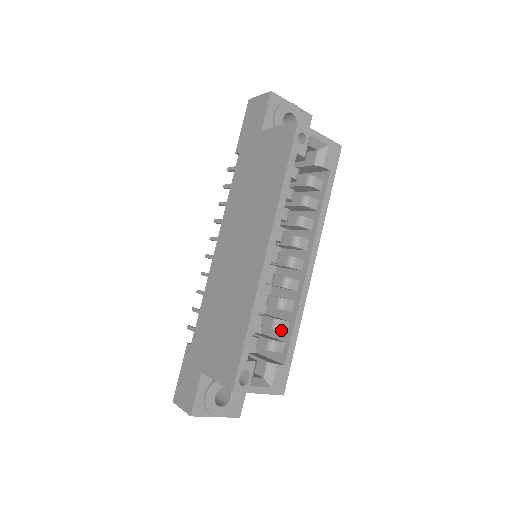
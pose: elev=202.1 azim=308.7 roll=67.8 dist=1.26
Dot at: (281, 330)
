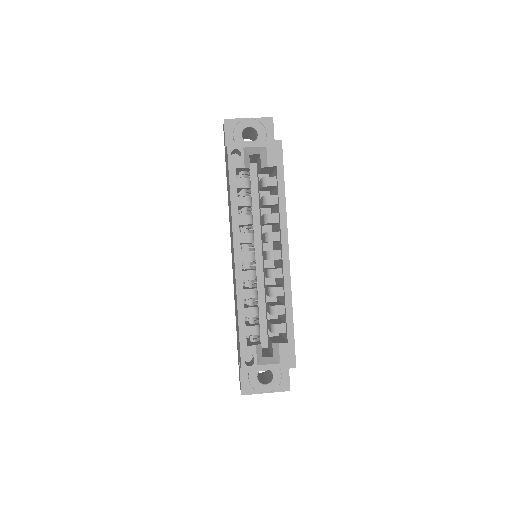
Dot at: (277, 314)
